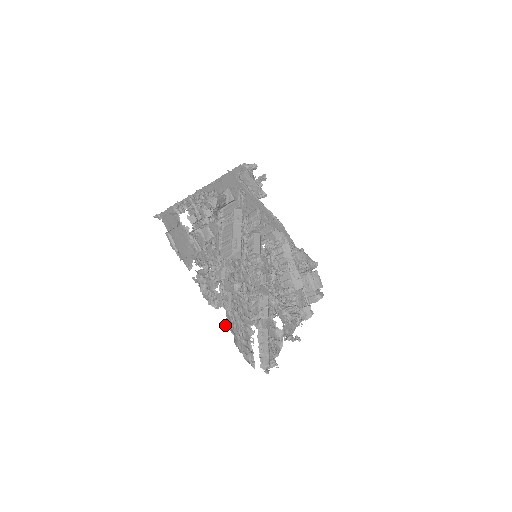
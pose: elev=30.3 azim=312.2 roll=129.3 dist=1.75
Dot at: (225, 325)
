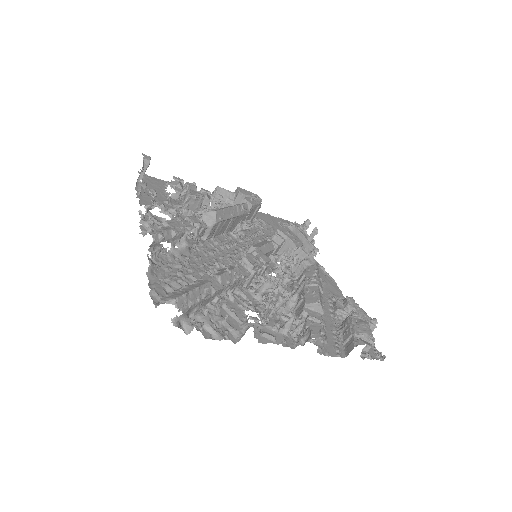
Dot at: occluded
